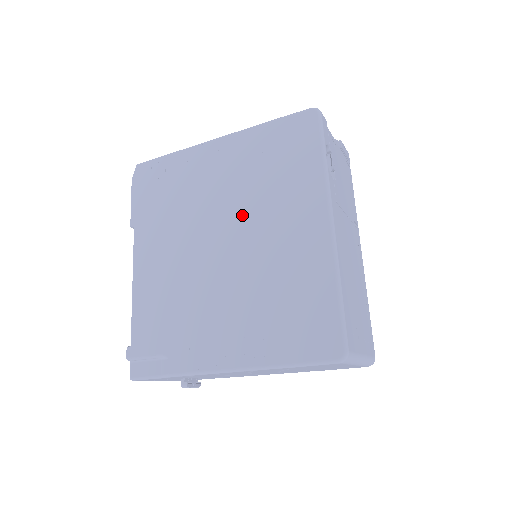
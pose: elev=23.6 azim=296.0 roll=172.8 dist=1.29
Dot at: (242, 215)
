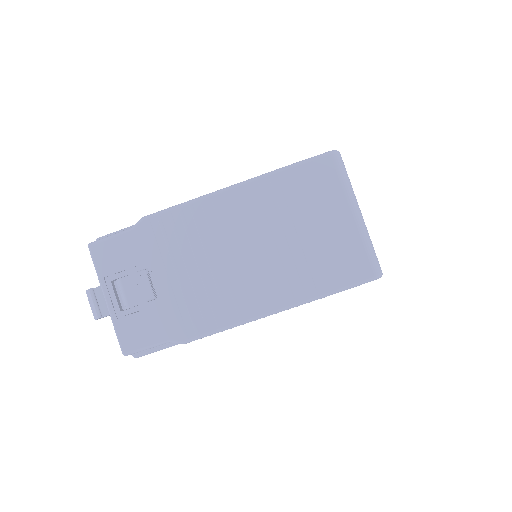
Dot at: occluded
